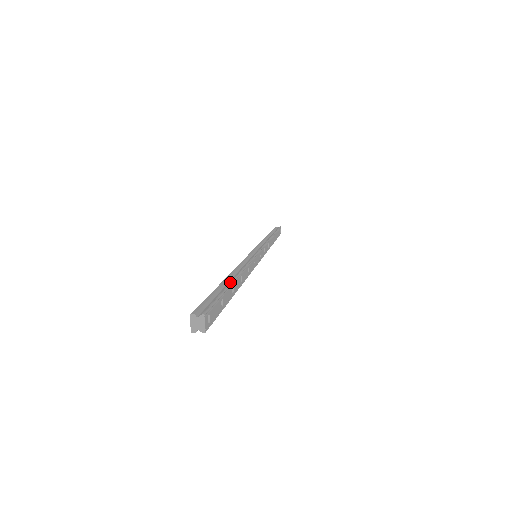
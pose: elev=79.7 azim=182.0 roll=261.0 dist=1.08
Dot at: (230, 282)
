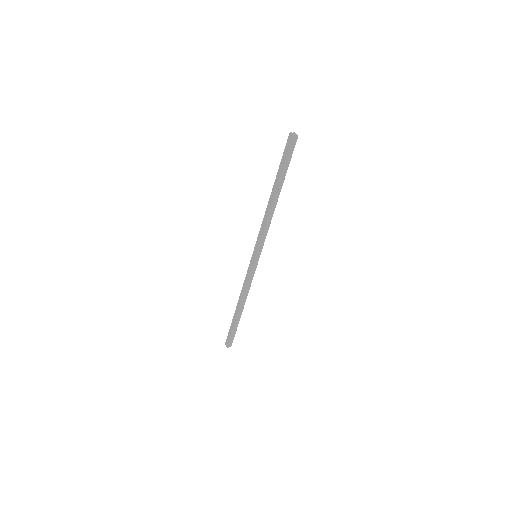
Dot at: occluded
